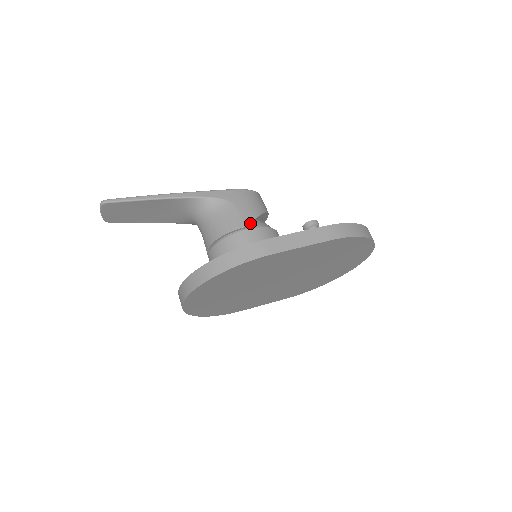
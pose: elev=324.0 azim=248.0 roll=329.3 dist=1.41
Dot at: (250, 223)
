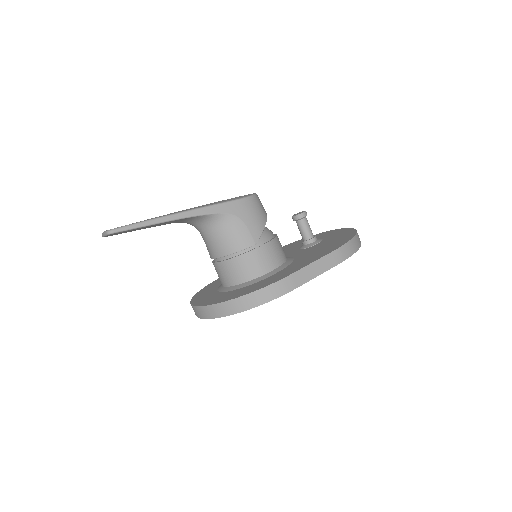
Dot at: (258, 238)
